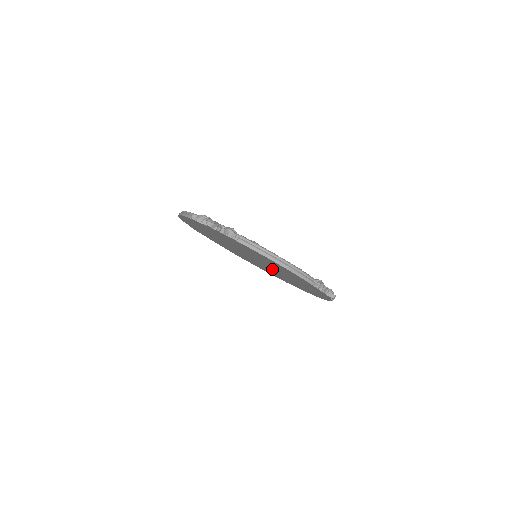
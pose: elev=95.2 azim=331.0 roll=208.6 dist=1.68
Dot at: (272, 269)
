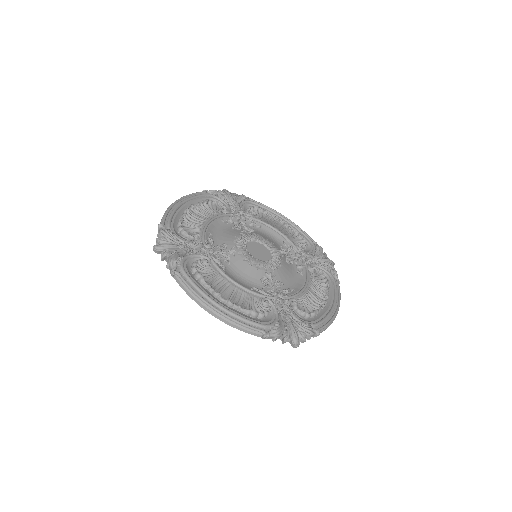
Dot at: occluded
